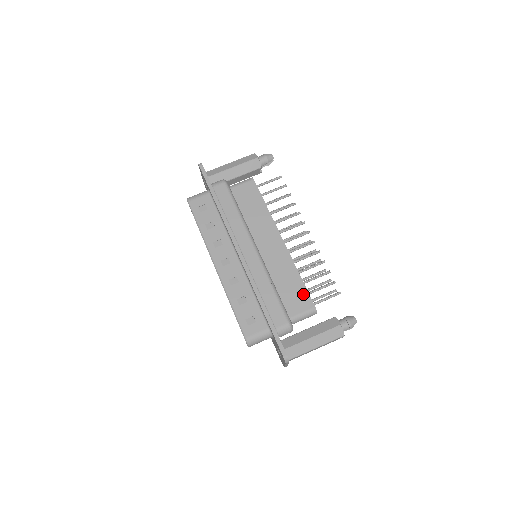
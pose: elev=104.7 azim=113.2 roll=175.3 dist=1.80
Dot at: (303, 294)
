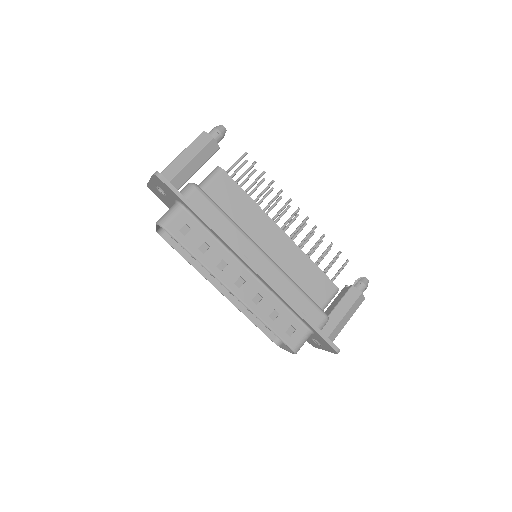
Dot at: (323, 280)
